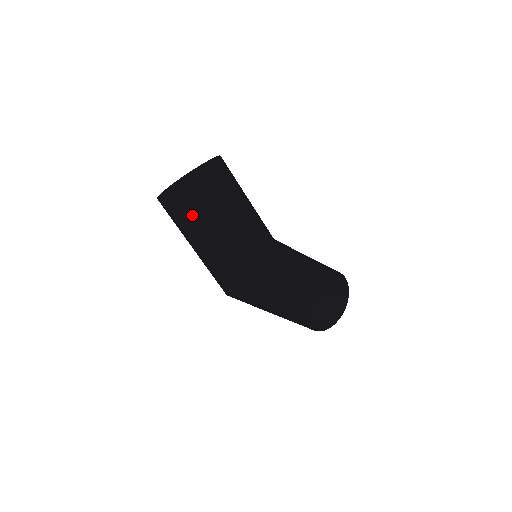
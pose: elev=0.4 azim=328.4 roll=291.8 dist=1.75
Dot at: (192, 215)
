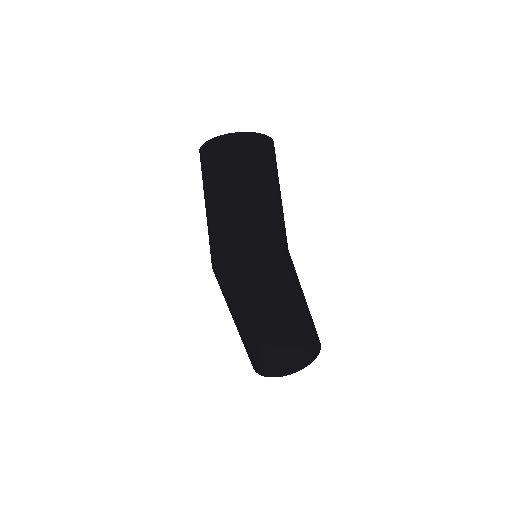
Dot at: (246, 160)
